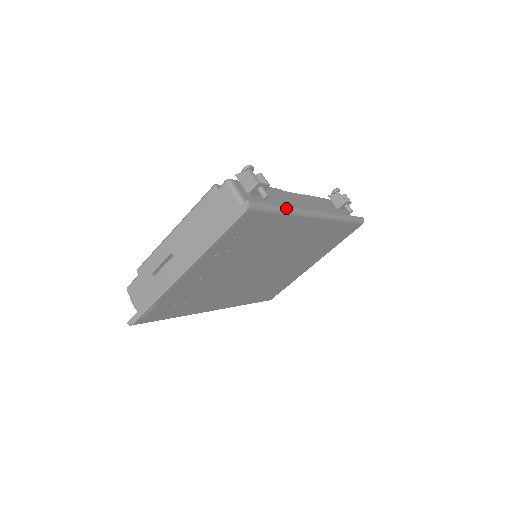
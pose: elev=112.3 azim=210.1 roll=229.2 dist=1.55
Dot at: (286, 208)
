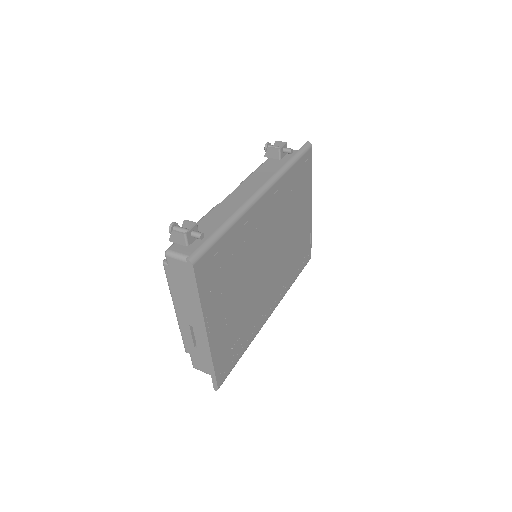
Dot at: (225, 224)
